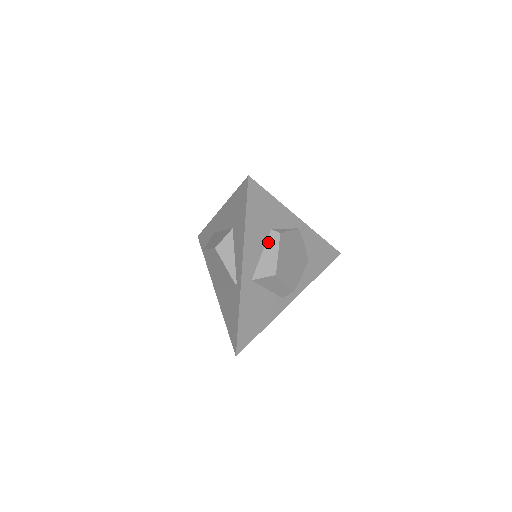
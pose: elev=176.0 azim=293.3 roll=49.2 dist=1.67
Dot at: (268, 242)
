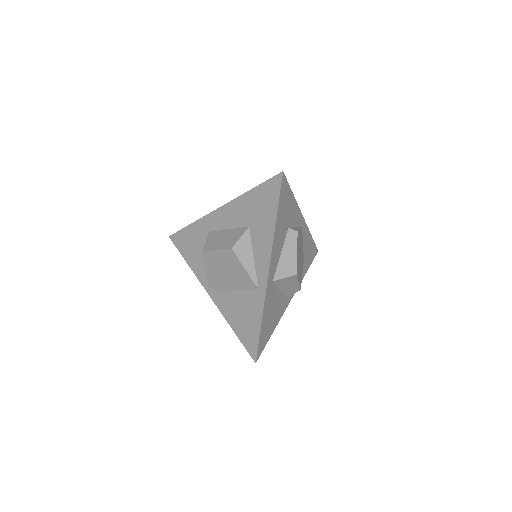
Dot at: (286, 241)
